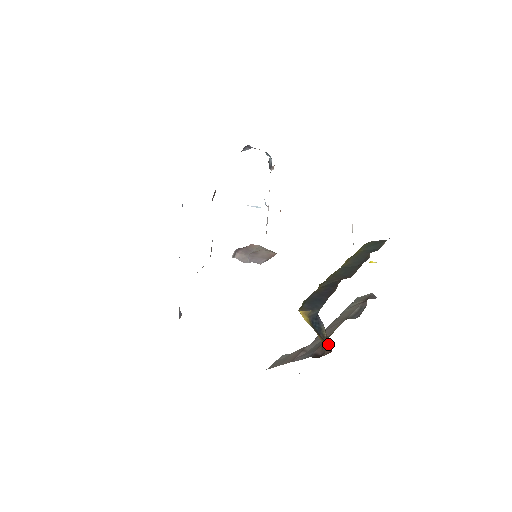
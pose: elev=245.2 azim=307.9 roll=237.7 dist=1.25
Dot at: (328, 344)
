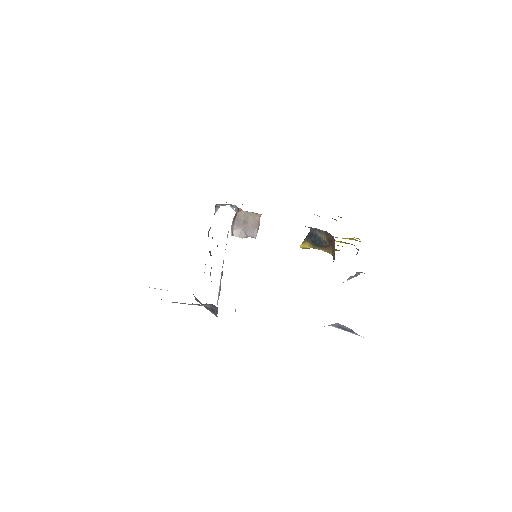
Dot at: (331, 242)
